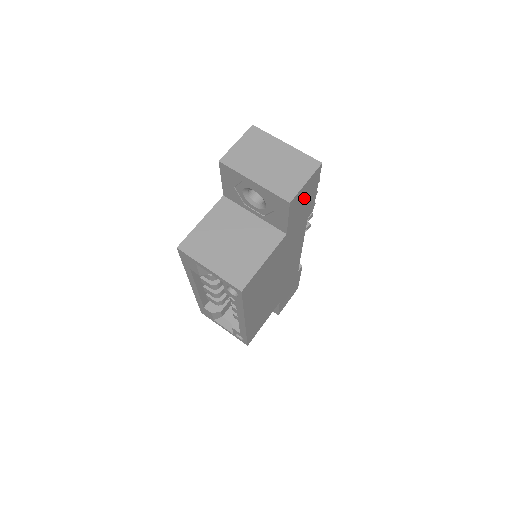
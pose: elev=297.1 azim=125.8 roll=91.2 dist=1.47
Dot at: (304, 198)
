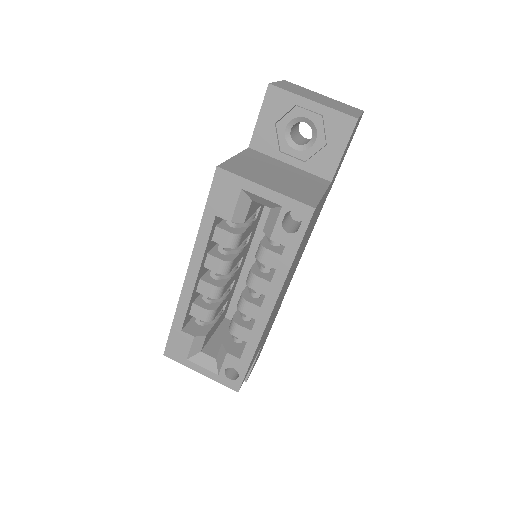
Dot at: (348, 144)
